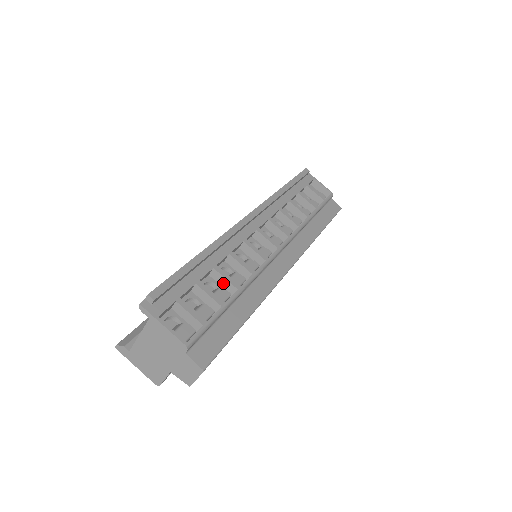
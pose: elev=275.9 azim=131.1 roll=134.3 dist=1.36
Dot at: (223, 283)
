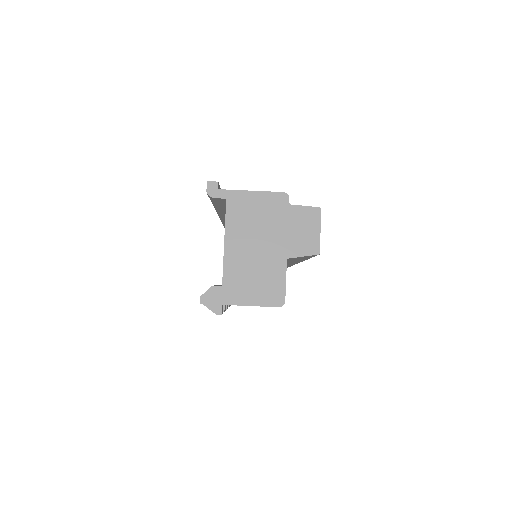
Dot at: occluded
